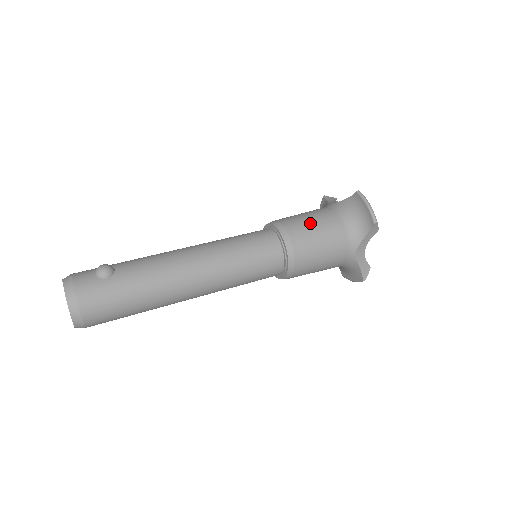
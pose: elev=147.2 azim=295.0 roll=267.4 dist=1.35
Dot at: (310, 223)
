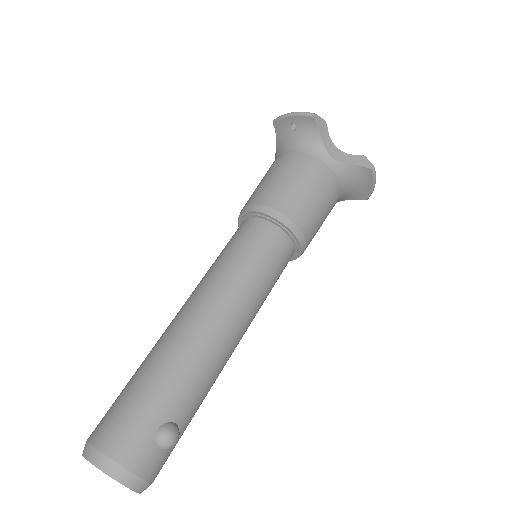
Dot at: (322, 216)
